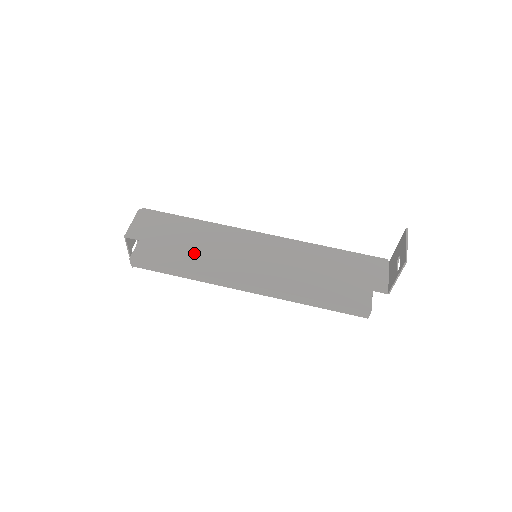
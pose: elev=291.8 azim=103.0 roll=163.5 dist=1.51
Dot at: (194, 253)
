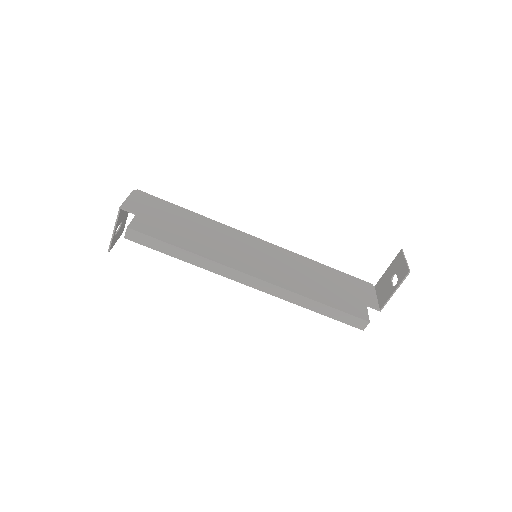
Dot at: (196, 238)
